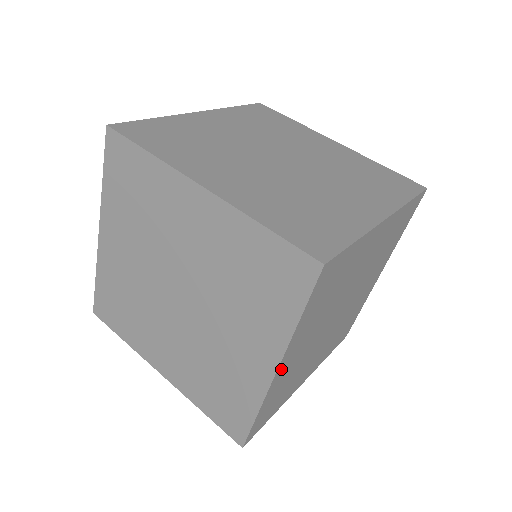
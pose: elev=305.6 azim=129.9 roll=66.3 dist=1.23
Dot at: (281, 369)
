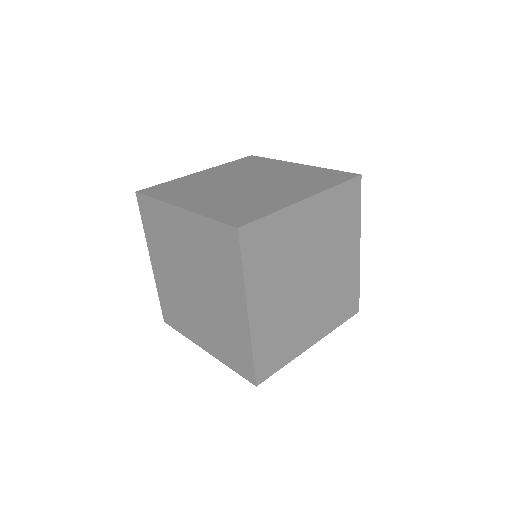
Dot at: (305, 206)
